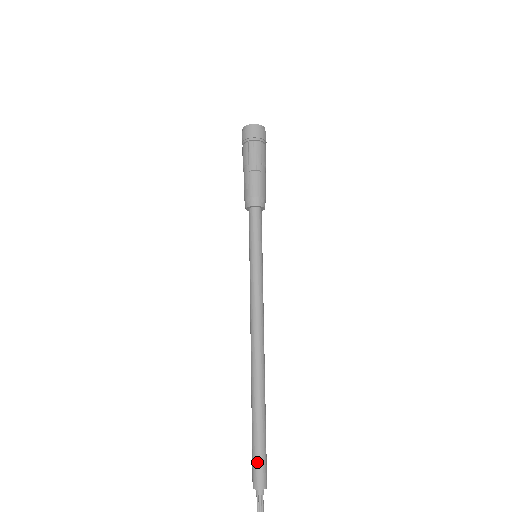
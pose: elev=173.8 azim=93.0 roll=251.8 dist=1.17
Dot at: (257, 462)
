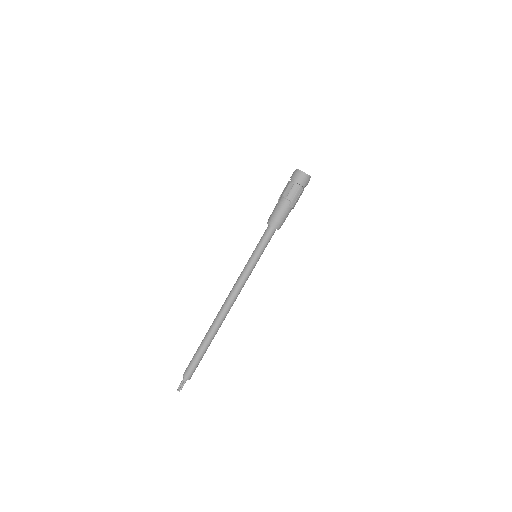
Dot at: (195, 367)
